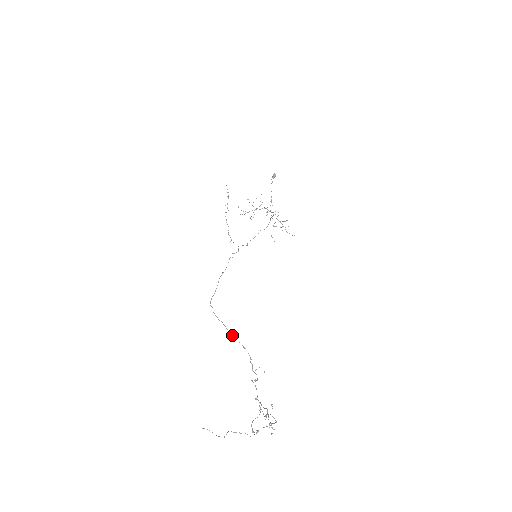
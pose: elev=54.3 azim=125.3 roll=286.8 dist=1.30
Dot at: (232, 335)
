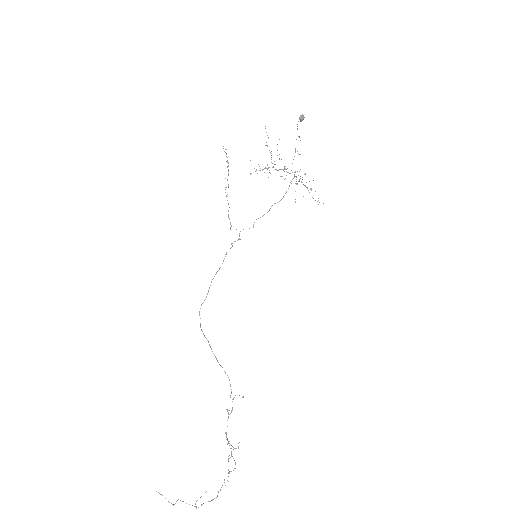
Dot at: (215, 357)
